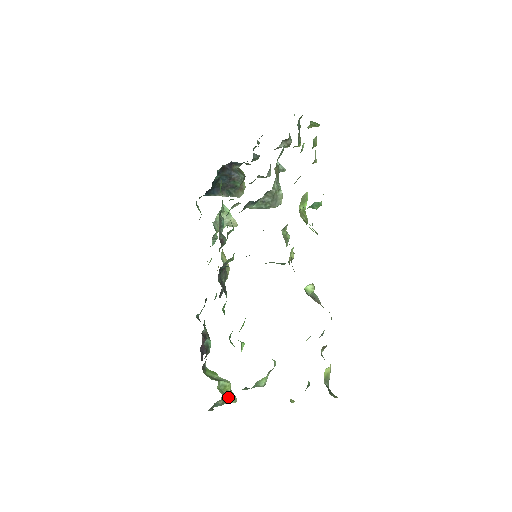
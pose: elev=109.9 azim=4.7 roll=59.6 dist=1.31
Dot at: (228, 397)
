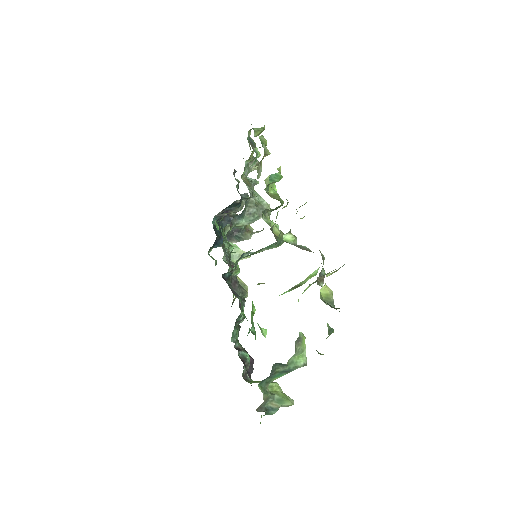
Dot at: (279, 397)
